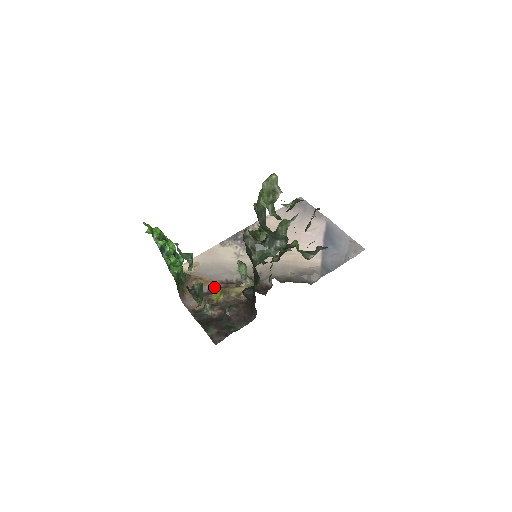
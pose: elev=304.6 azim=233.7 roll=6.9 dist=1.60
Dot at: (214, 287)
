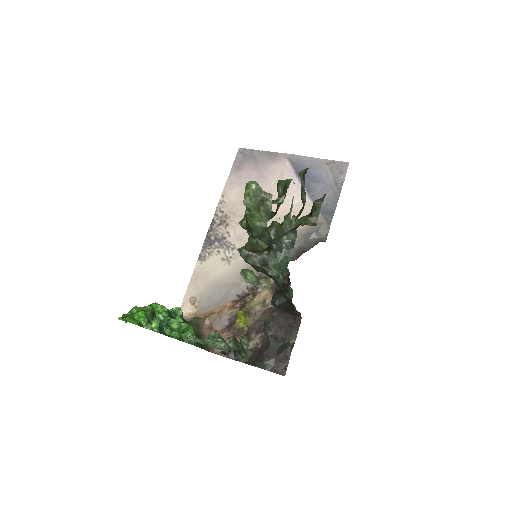
Dot at: (232, 313)
